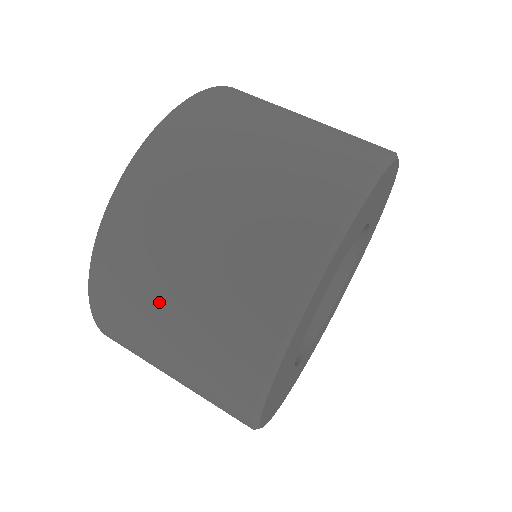
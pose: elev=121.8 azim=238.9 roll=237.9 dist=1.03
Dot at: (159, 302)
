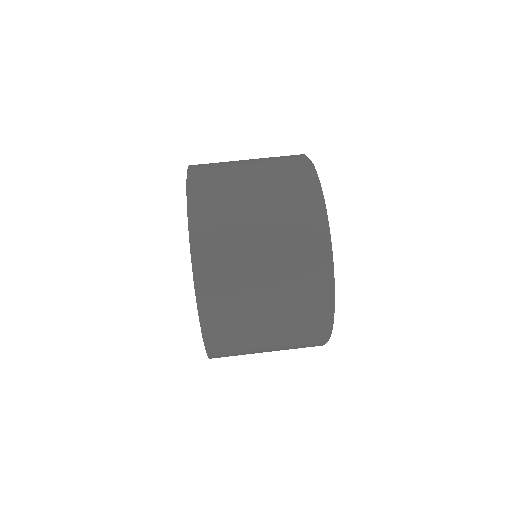
Dot at: (257, 346)
